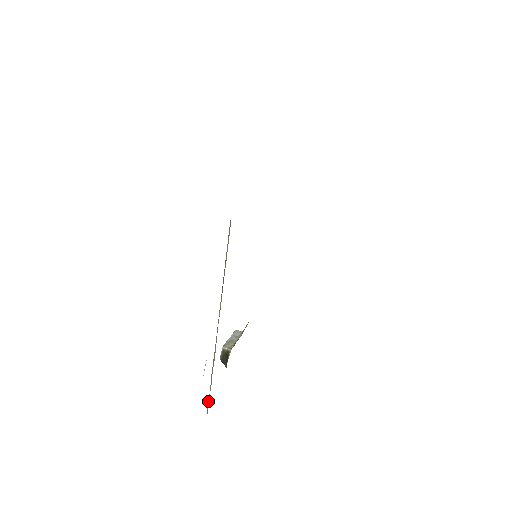
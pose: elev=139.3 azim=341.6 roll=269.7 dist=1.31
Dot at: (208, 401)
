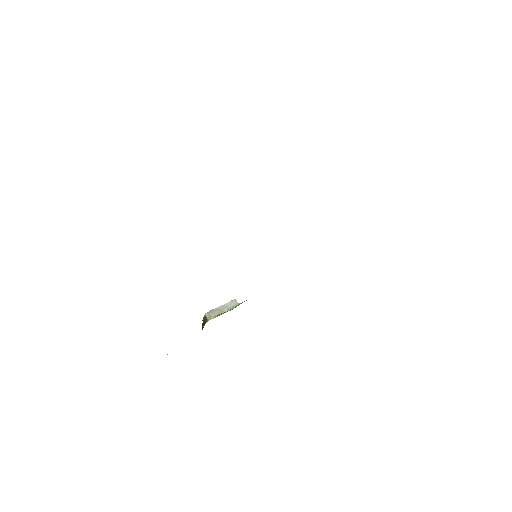
Dot at: occluded
